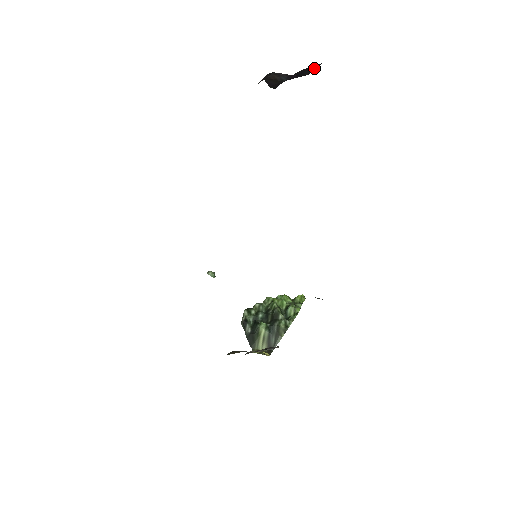
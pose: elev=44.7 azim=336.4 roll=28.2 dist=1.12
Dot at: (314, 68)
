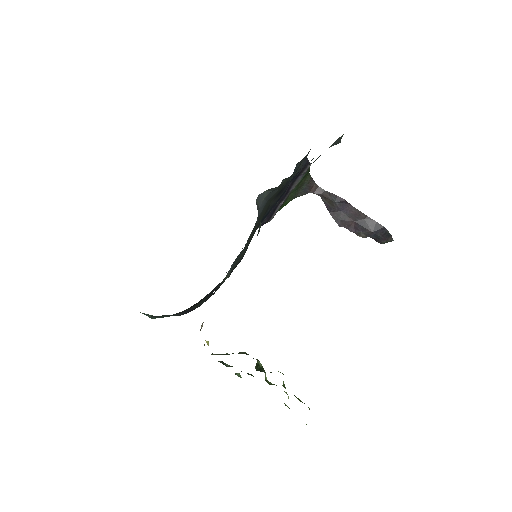
Dot at: (375, 226)
